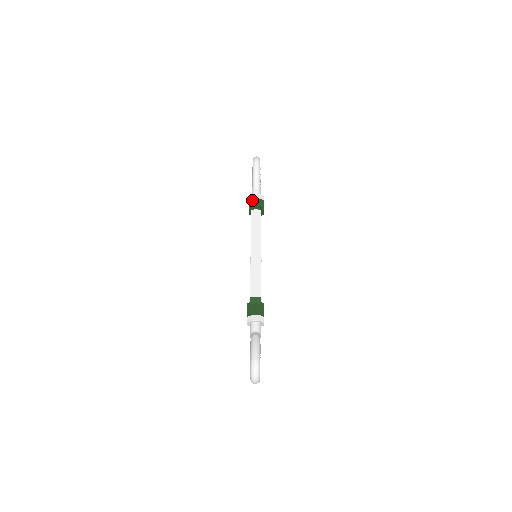
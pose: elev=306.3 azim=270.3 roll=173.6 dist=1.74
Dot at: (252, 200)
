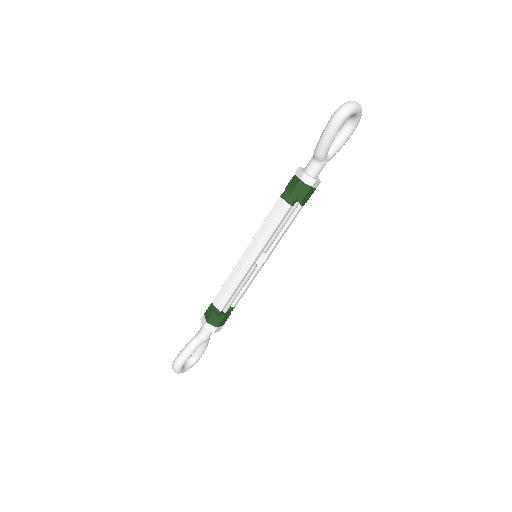
Dot at: (295, 179)
